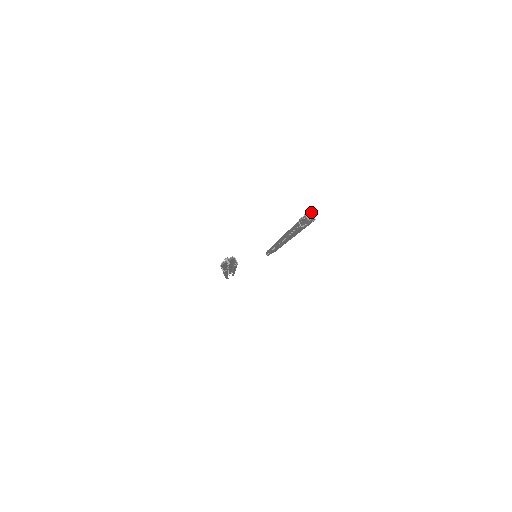
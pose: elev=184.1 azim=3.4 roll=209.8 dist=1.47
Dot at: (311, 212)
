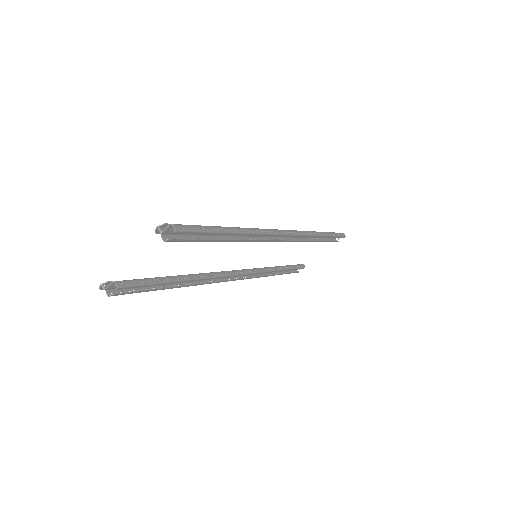
Dot at: (164, 224)
